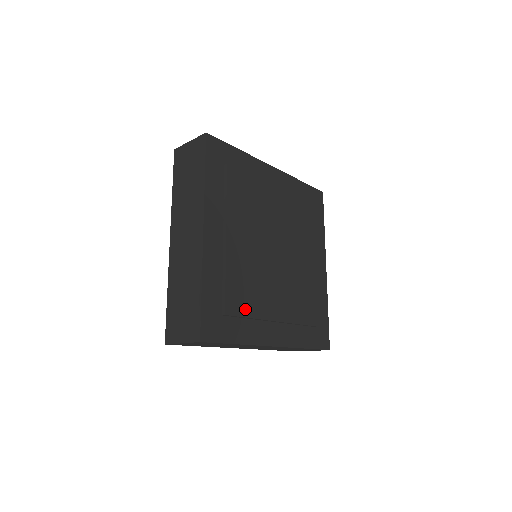
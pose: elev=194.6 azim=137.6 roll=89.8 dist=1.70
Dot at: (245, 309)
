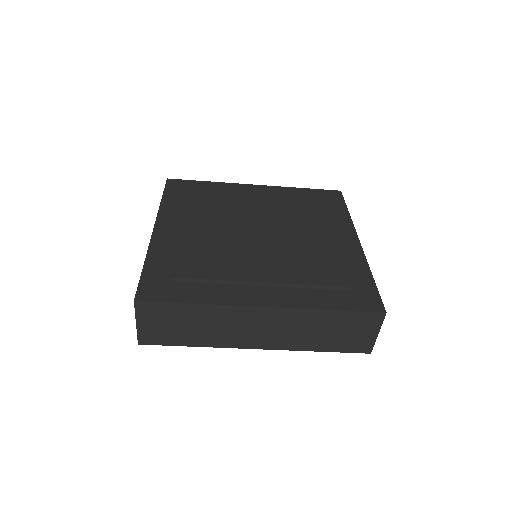
Dot at: (204, 273)
